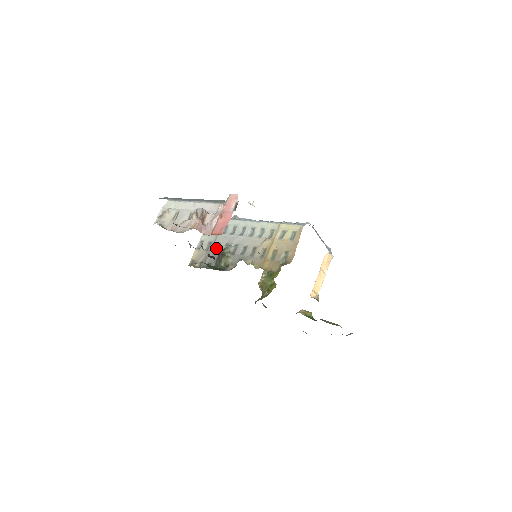
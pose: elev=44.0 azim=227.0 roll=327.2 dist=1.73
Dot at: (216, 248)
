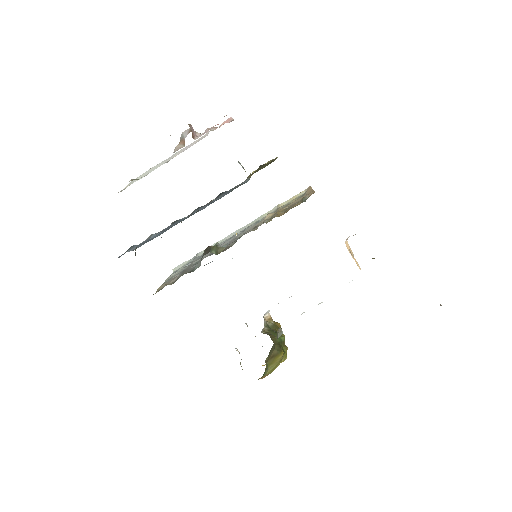
Dot at: occluded
